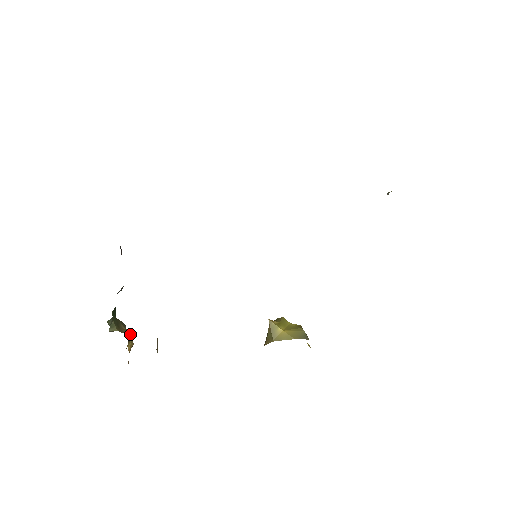
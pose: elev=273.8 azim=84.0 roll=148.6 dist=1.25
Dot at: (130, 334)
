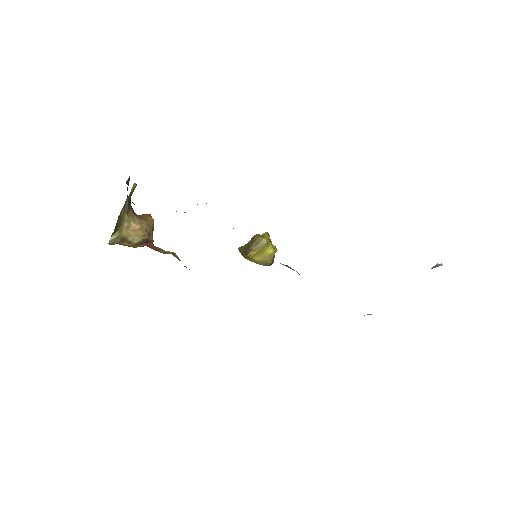
Dot at: (134, 188)
